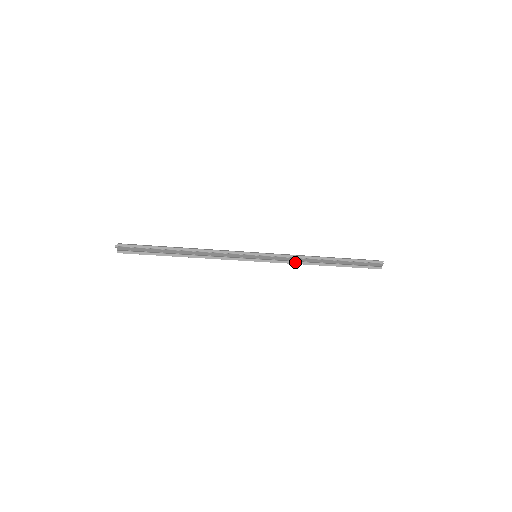
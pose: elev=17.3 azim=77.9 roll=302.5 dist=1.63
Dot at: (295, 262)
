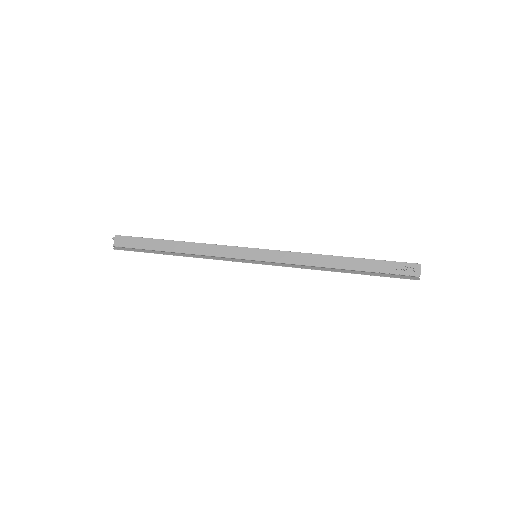
Dot at: (301, 266)
